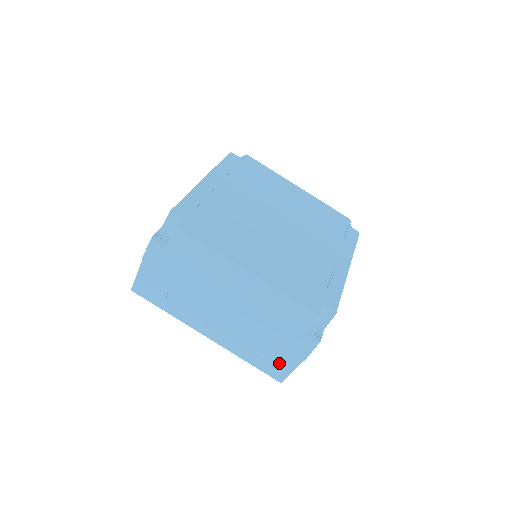
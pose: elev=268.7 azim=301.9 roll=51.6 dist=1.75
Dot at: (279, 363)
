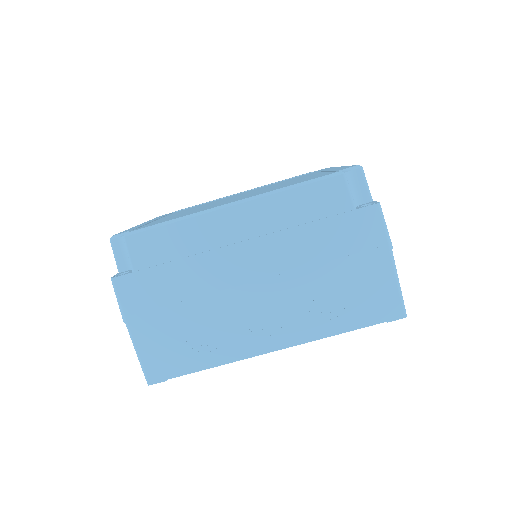
Dot at: (374, 287)
